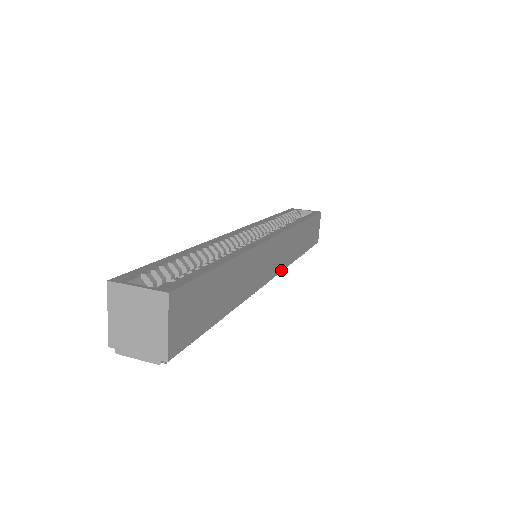
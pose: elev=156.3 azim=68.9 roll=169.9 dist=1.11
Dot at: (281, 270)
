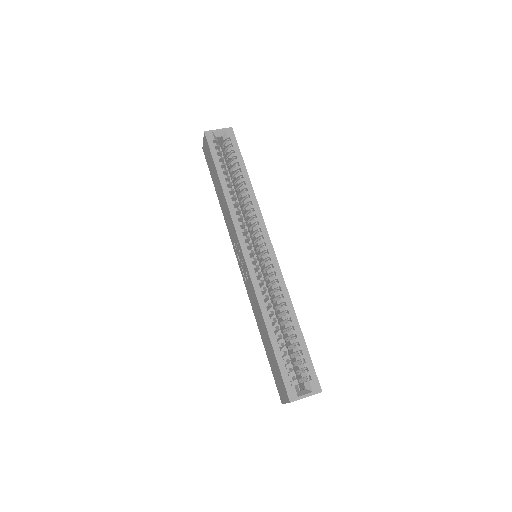
Dot at: occluded
